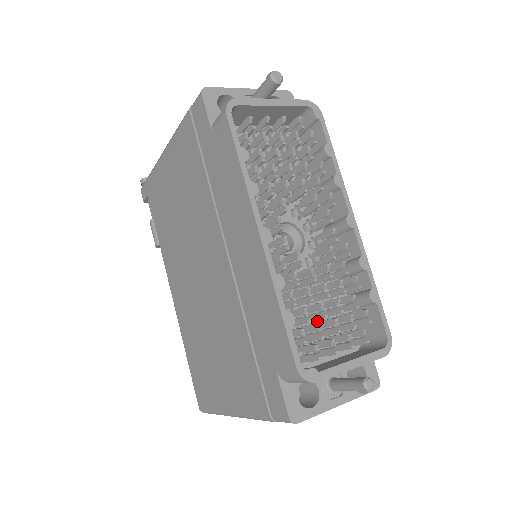
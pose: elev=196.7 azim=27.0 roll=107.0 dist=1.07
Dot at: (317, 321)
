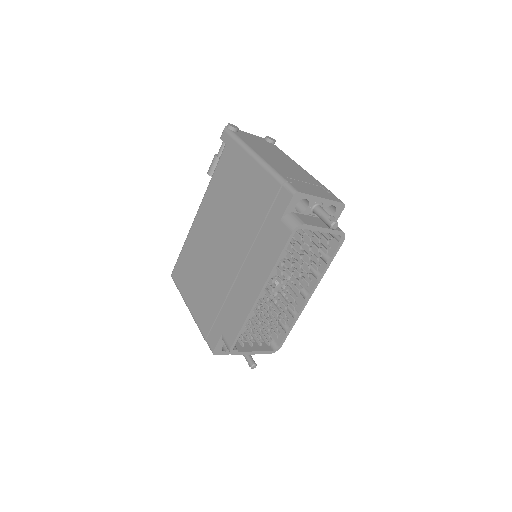
Dot at: occluded
